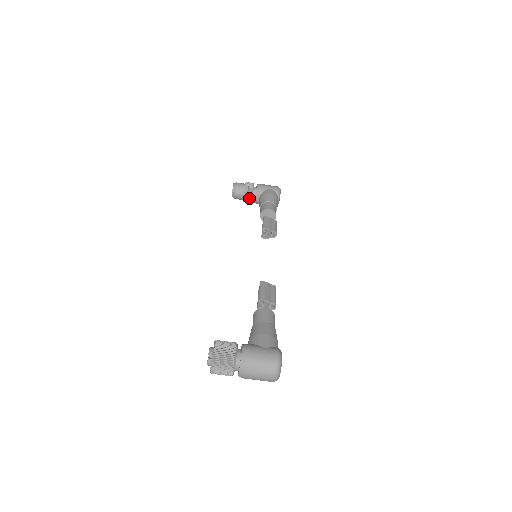
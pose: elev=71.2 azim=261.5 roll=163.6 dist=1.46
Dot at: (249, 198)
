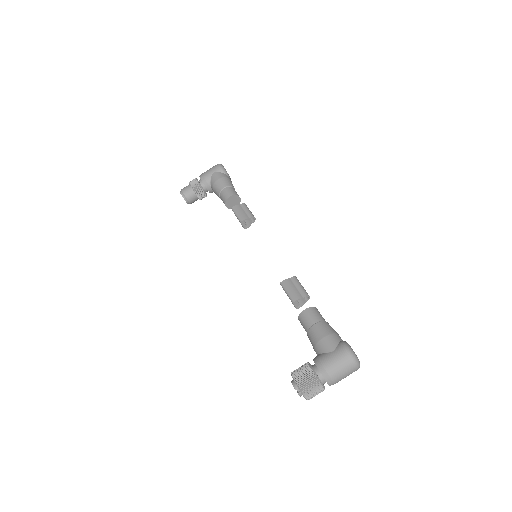
Dot at: (203, 195)
